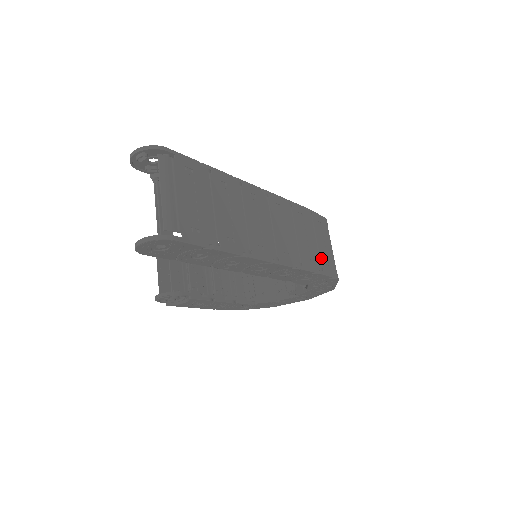
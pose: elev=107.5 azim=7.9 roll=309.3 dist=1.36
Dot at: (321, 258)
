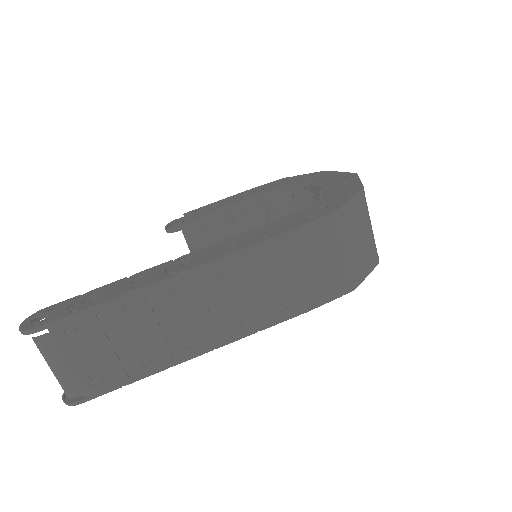
Dot at: (310, 290)
